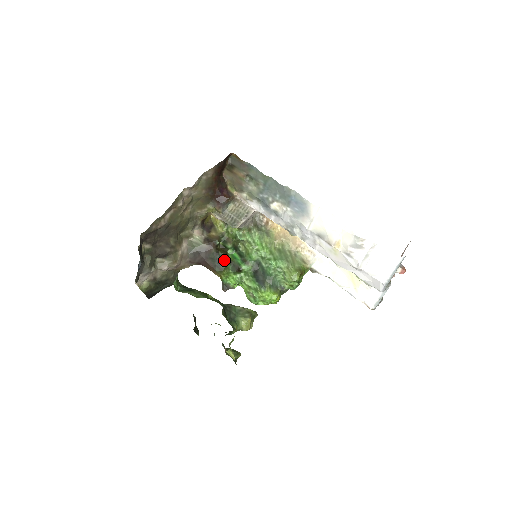
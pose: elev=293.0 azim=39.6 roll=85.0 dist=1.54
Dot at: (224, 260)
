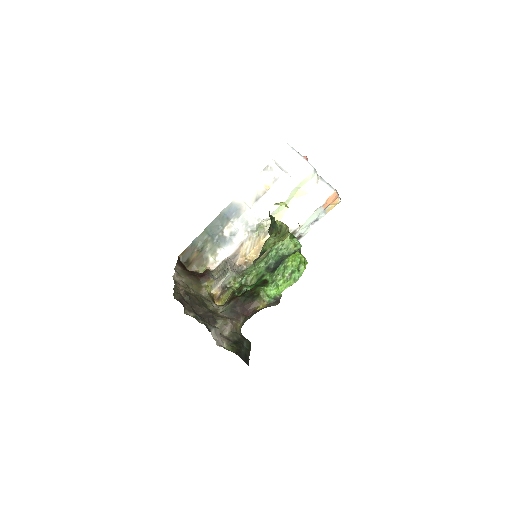
Dot at: (251, 292)
